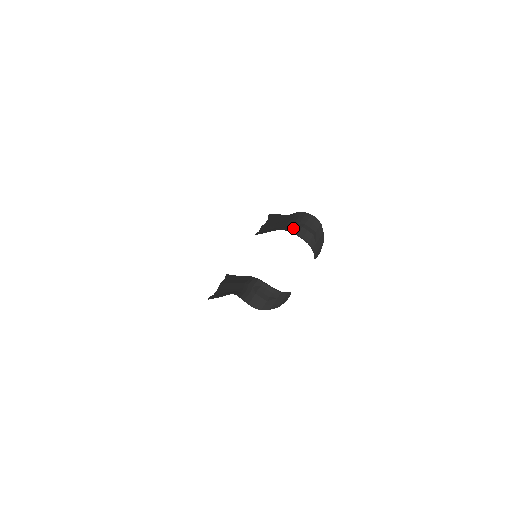
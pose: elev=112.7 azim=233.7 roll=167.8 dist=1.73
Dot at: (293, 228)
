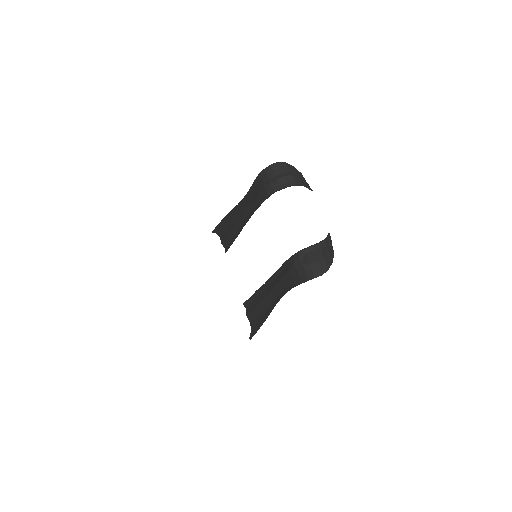
Dot at: (271, 189)
